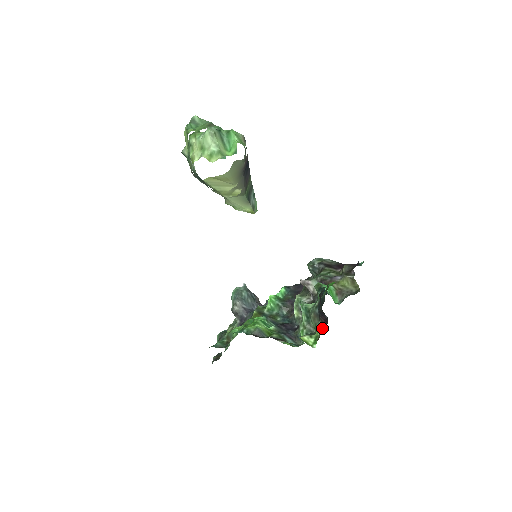
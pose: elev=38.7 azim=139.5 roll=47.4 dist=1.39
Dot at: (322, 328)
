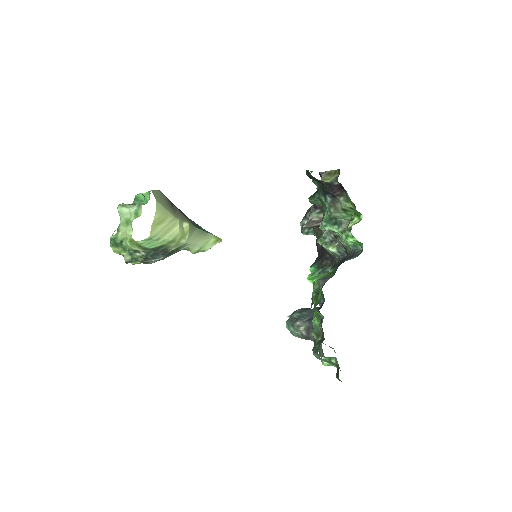
Dot at: (346, 198)
